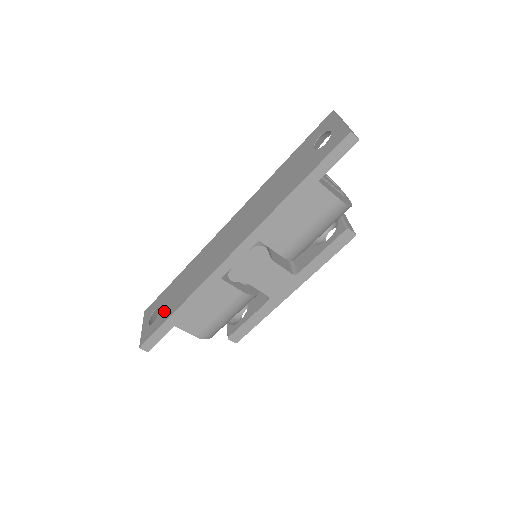
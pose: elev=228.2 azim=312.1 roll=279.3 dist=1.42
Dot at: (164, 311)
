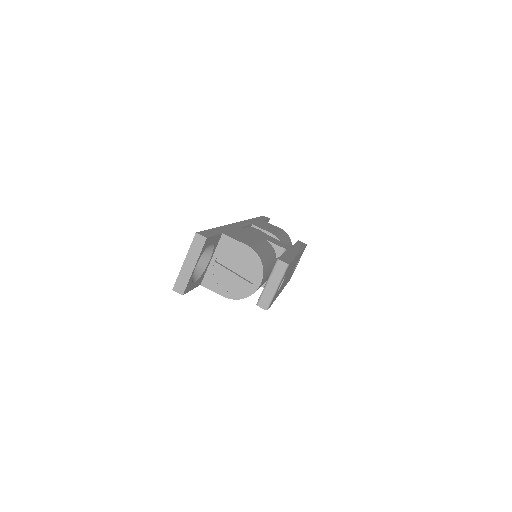
Dot at: occluded
